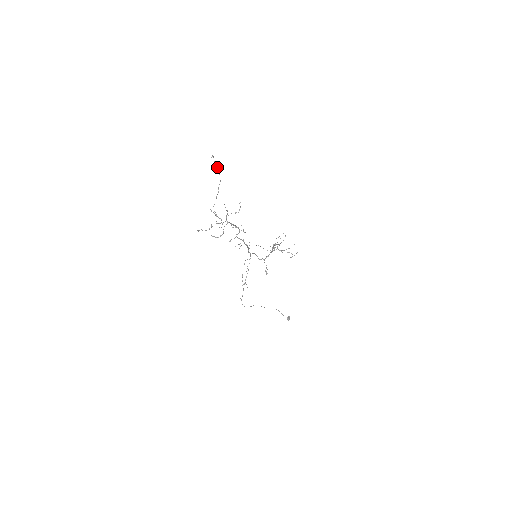
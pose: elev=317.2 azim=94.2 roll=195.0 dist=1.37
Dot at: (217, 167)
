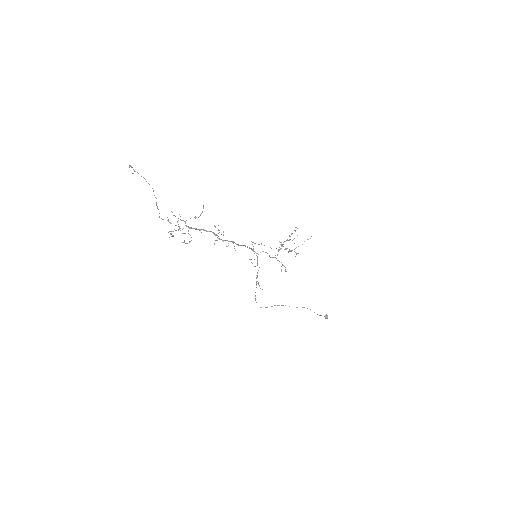
Dot at: (141, 176)
